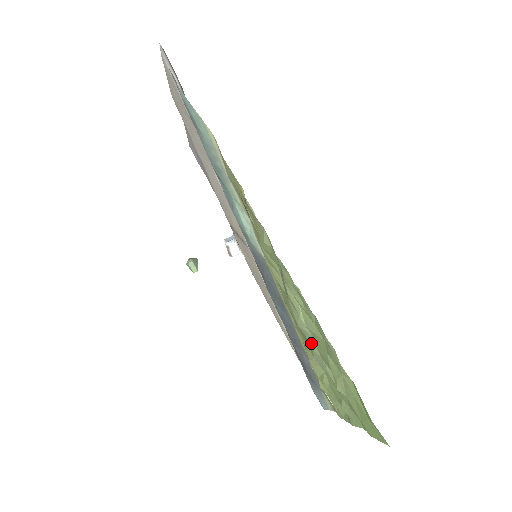
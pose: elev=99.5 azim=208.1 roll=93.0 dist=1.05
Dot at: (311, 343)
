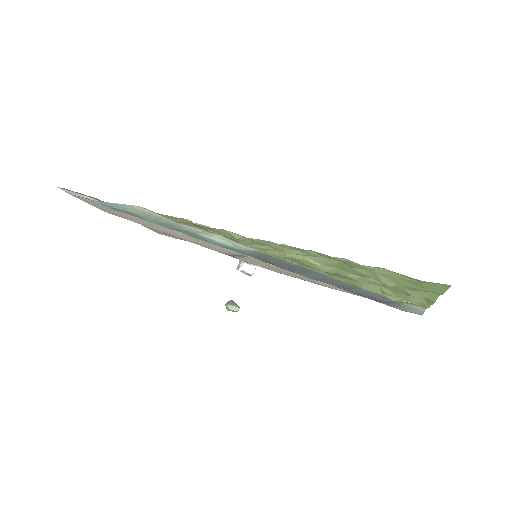
Dot at: (343, 274)
